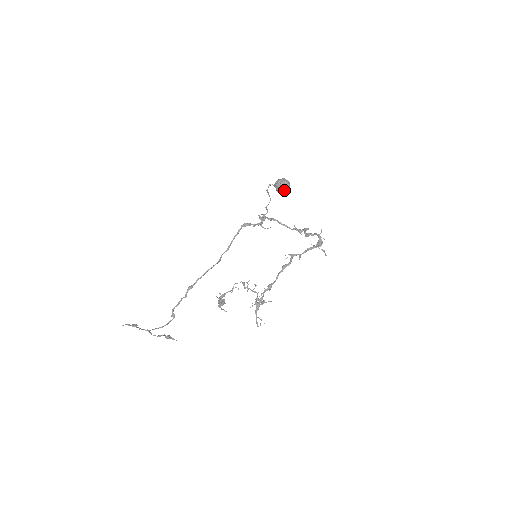
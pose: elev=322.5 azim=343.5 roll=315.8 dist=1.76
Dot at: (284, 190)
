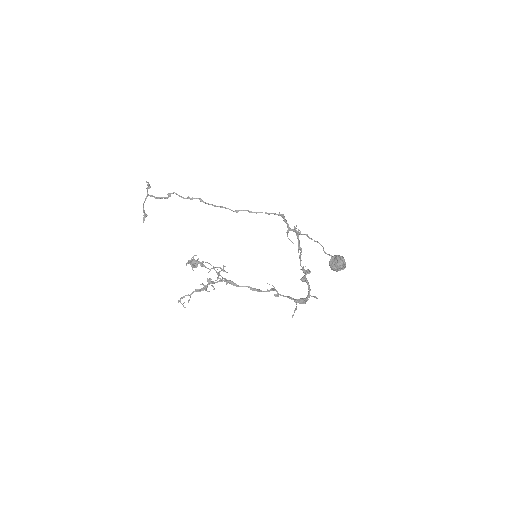
Dot at: (335, 263)
